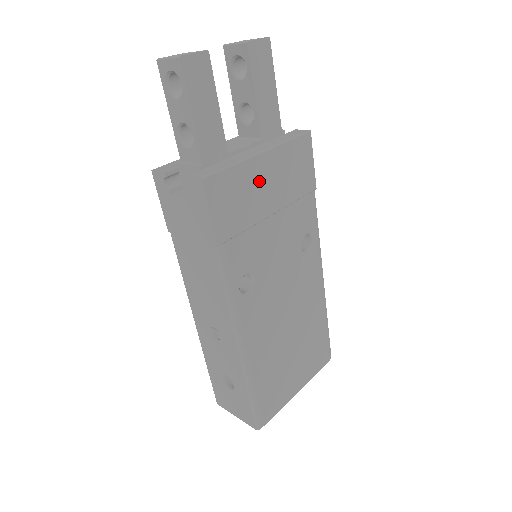
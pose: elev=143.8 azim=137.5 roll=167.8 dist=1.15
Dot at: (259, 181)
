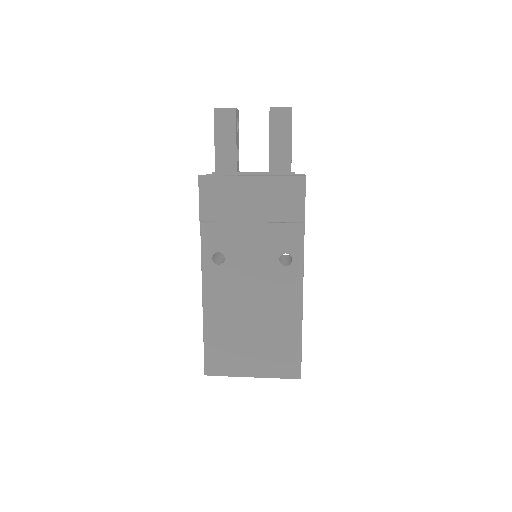
Dot at: (245, 194)
